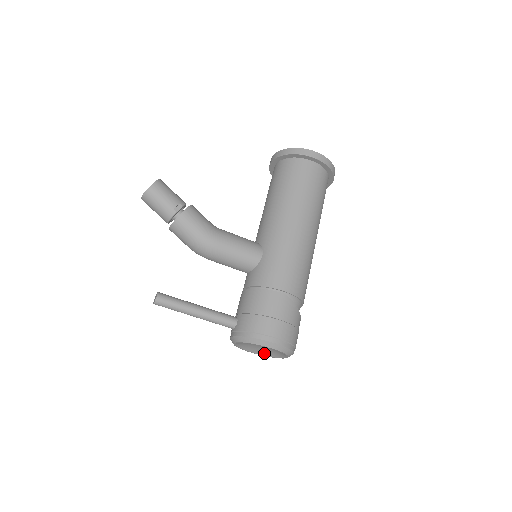
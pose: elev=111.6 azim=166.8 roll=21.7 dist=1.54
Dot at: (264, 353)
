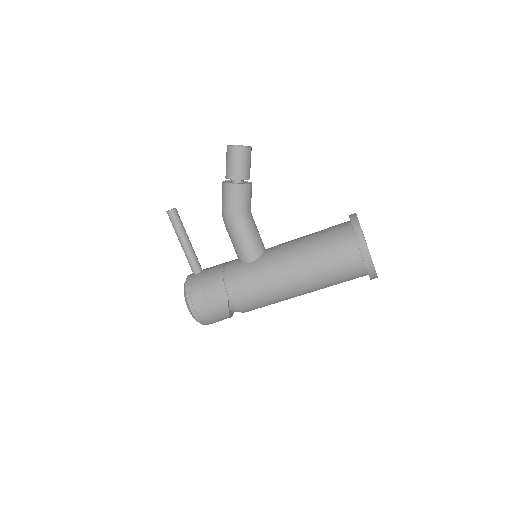
Dot at: occluded
